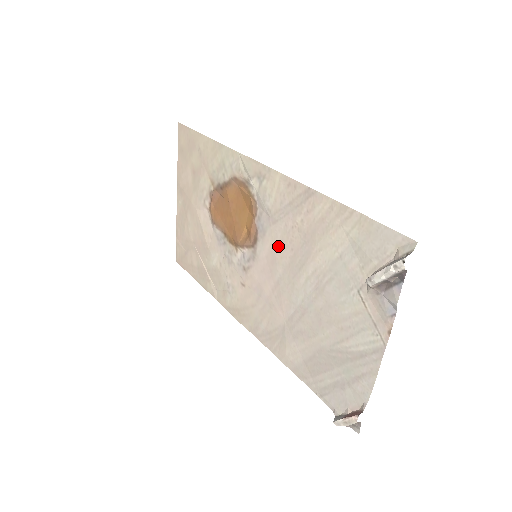
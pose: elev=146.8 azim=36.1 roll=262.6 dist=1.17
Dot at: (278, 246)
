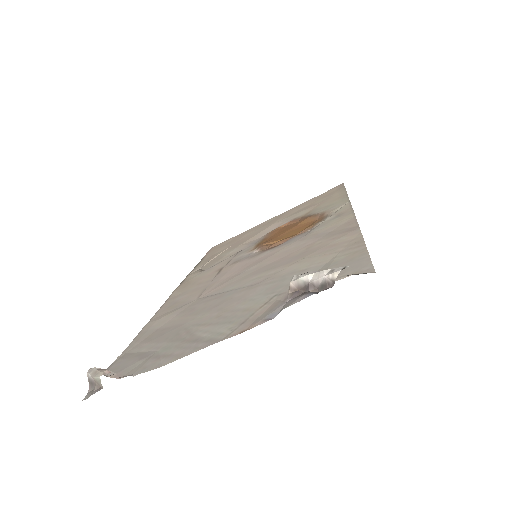
Dot at: (279, 253)
